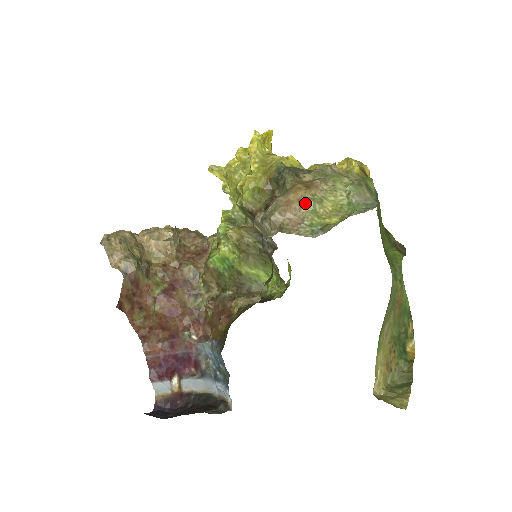
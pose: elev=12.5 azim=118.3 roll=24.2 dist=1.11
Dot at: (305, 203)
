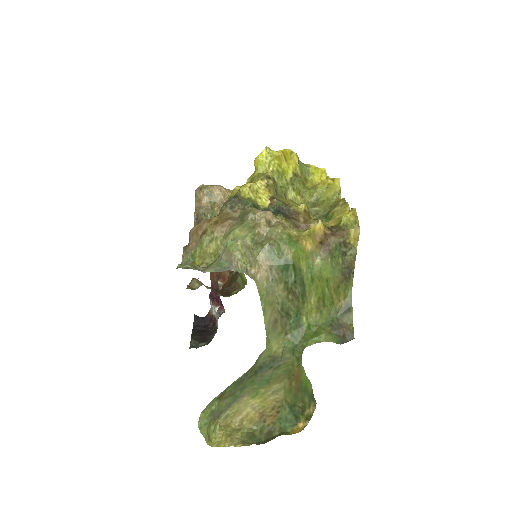
Dot at: (201, 235)
